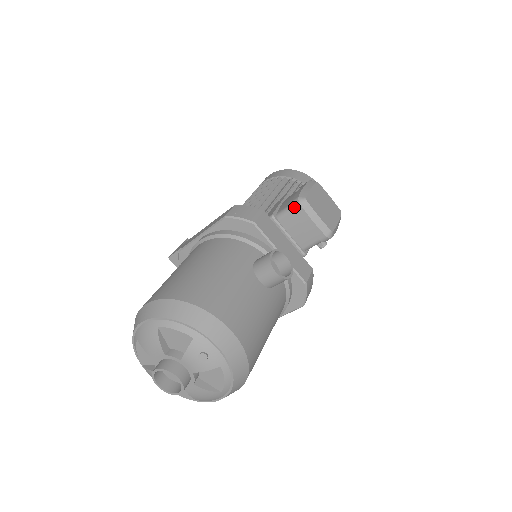
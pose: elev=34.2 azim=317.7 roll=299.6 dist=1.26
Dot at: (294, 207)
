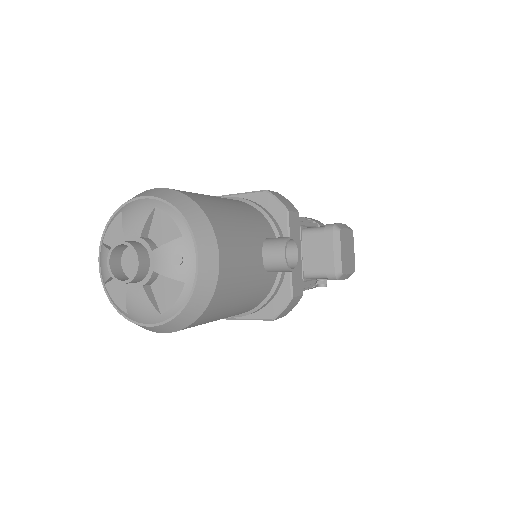
Dot at: (326, 229)
